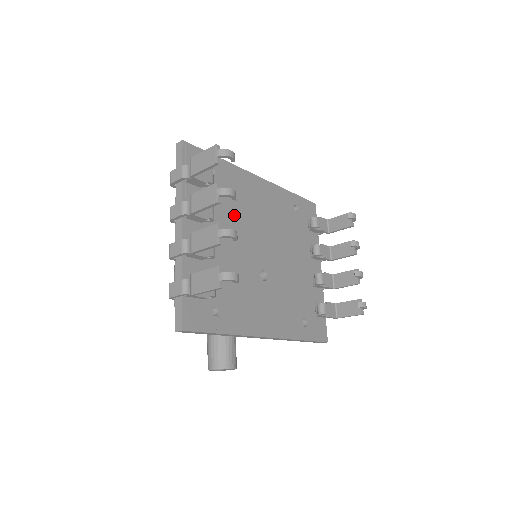
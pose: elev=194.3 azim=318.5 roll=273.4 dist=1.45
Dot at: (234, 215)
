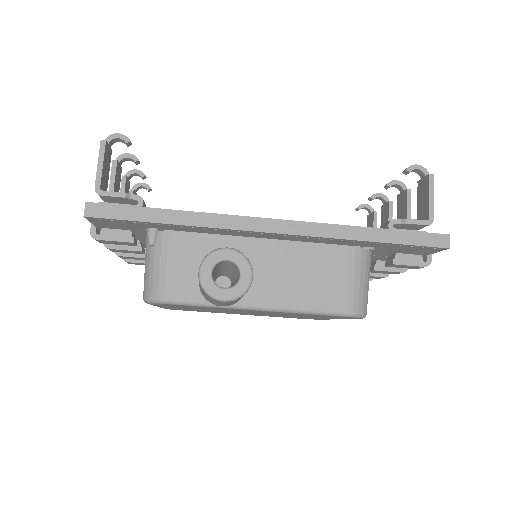
Dot at: occluded
